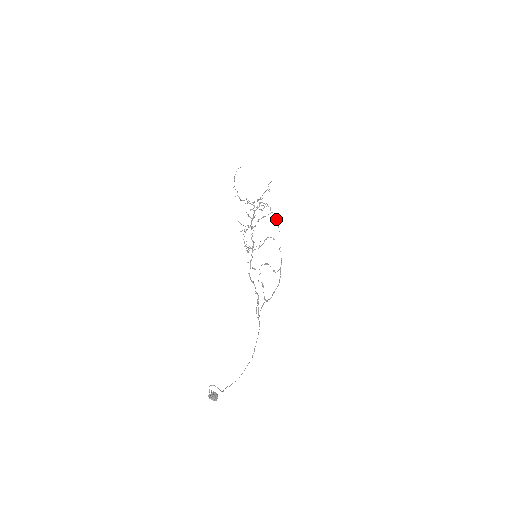
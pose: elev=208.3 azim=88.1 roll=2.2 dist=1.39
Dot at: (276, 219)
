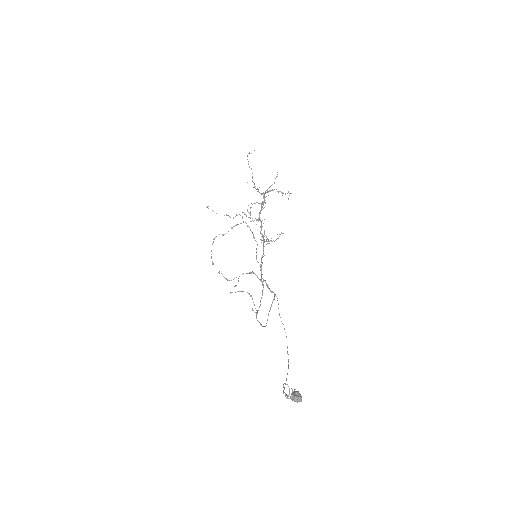
Dot at: (250, 229)
